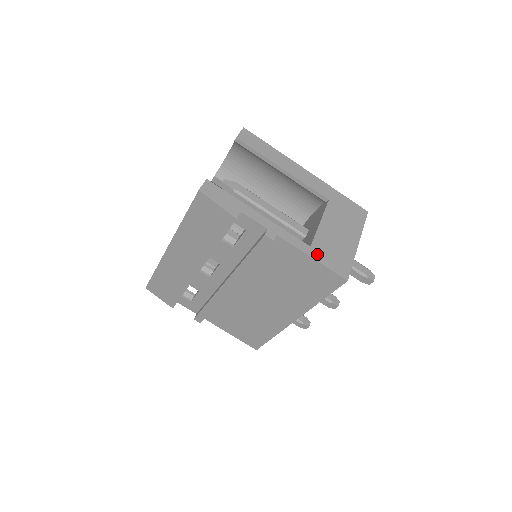
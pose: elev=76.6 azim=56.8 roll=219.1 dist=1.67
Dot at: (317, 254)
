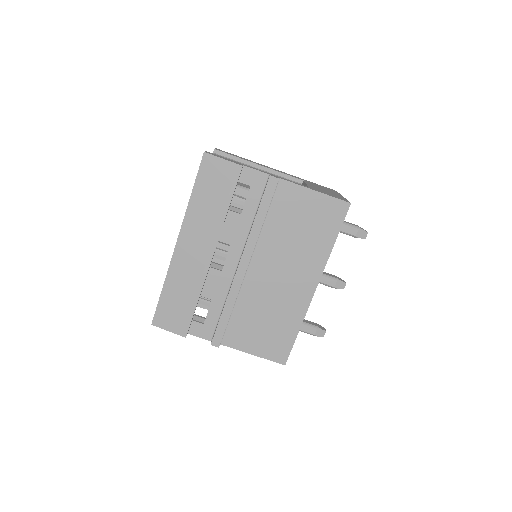
Dot at: (317, 190)
